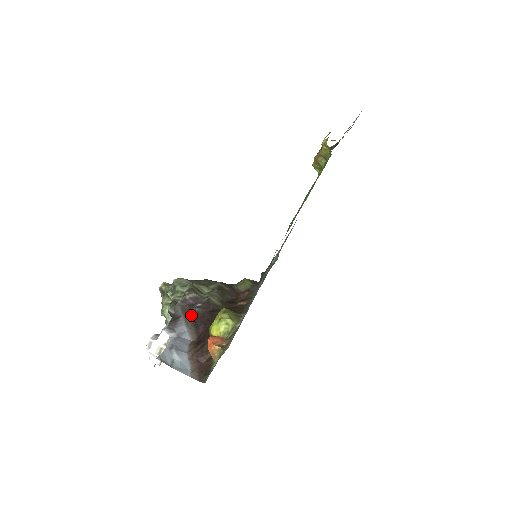
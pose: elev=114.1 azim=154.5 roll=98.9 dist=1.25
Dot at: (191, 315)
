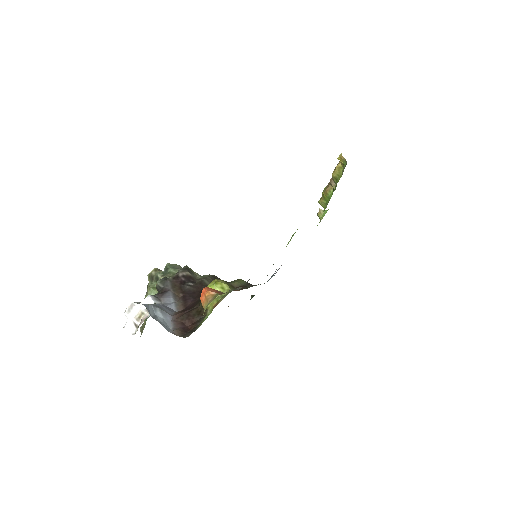
Dot at: (181, 291)
